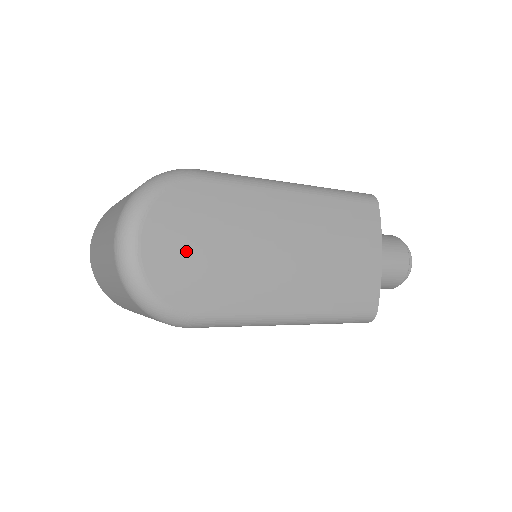
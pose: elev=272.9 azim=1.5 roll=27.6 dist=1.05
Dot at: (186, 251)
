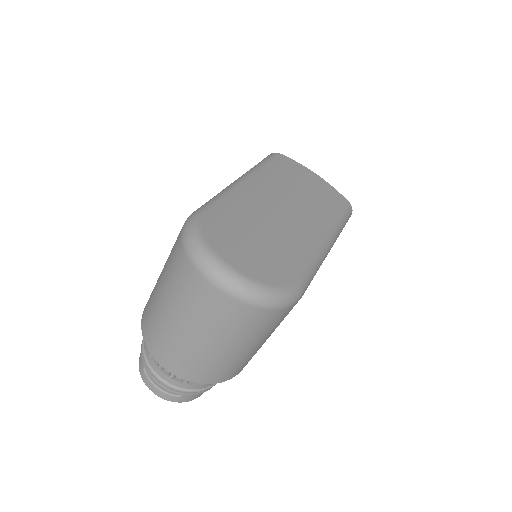
Dot at: (253, 250)
